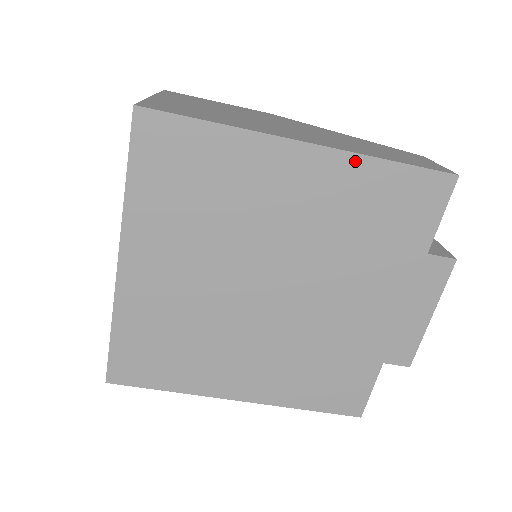
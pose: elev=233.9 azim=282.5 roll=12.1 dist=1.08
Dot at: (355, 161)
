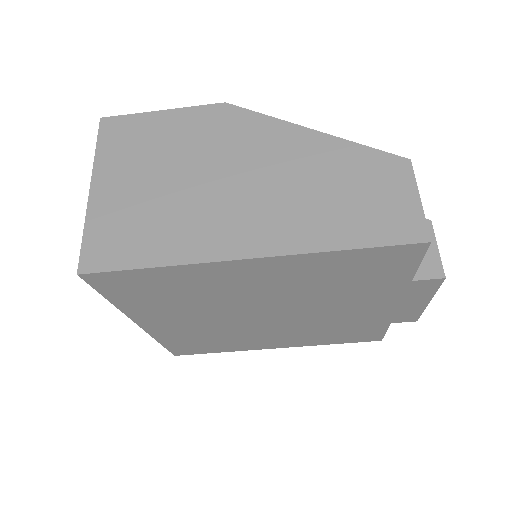
Dot at: (307, 257)
